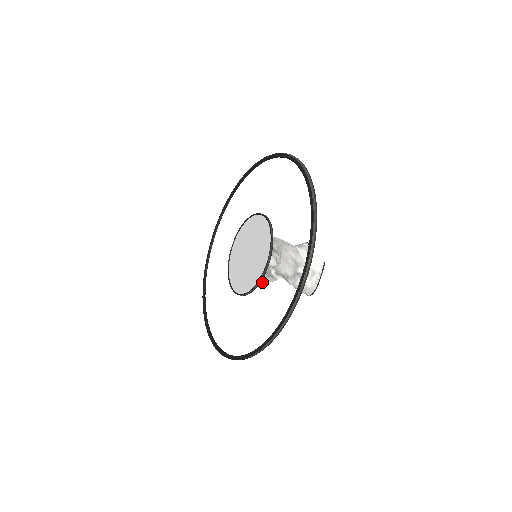
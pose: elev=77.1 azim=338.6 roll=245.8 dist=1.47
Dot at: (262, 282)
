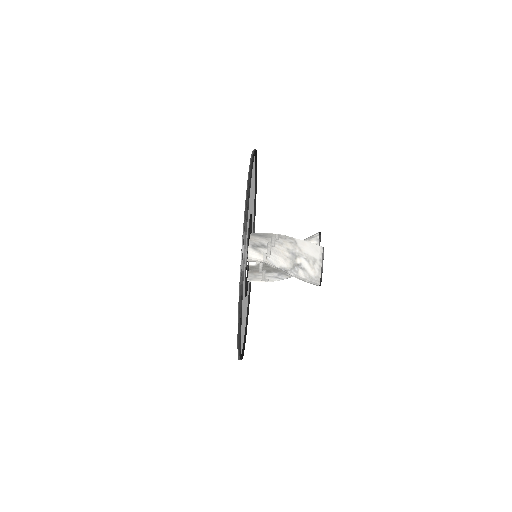
Dot at: (269, 281)
